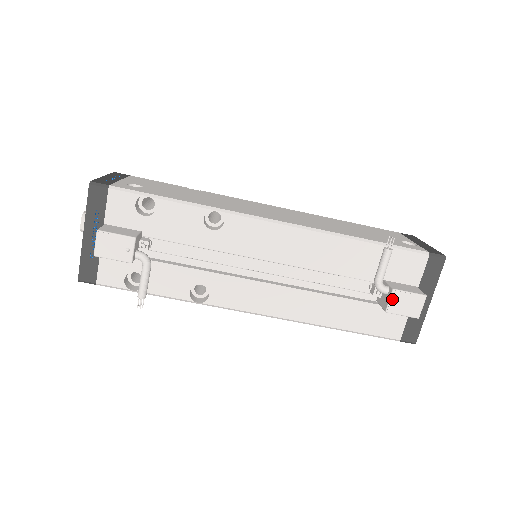
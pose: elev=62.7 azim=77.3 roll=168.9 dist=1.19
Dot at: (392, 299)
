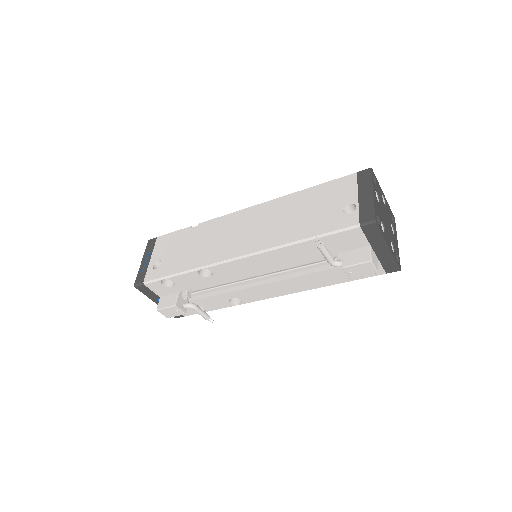
Dot at: (347, 272)
